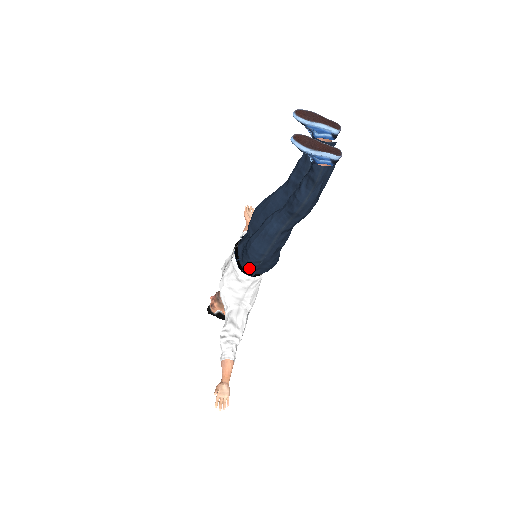
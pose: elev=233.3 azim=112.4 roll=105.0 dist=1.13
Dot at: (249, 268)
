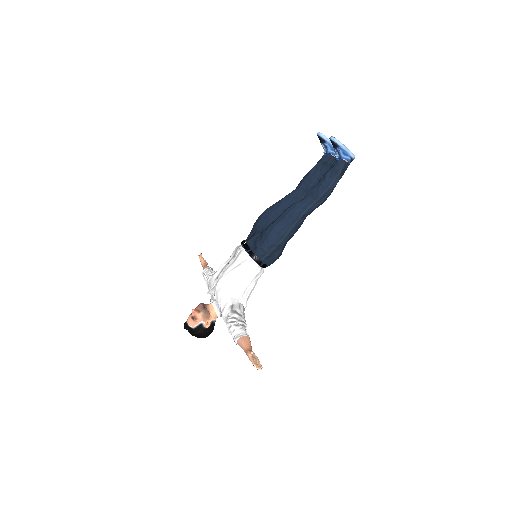
Dot at: (262, 255)
